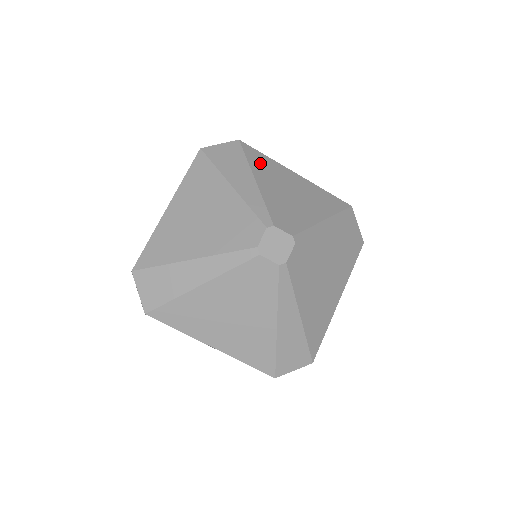
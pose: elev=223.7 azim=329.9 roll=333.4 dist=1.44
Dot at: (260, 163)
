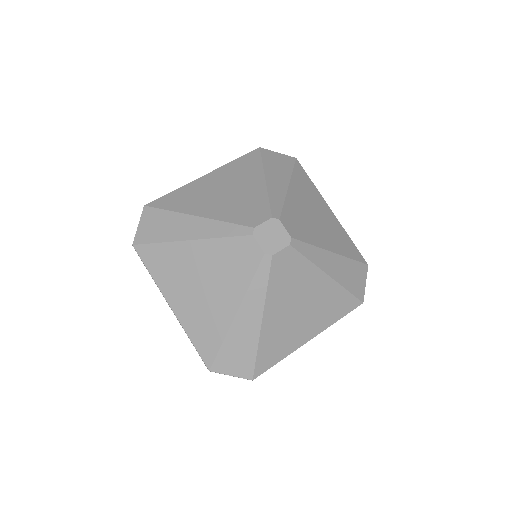
Dot at: (303, 182)
